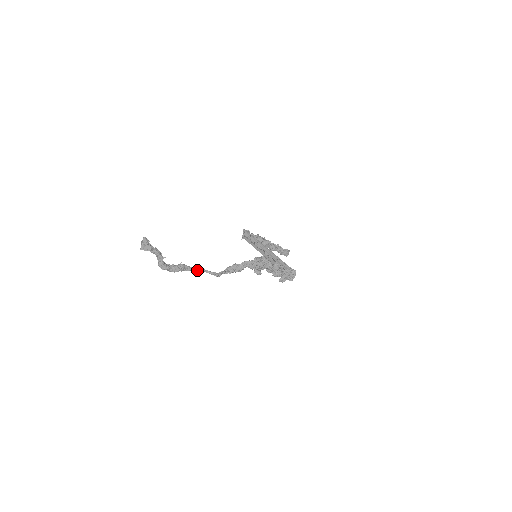
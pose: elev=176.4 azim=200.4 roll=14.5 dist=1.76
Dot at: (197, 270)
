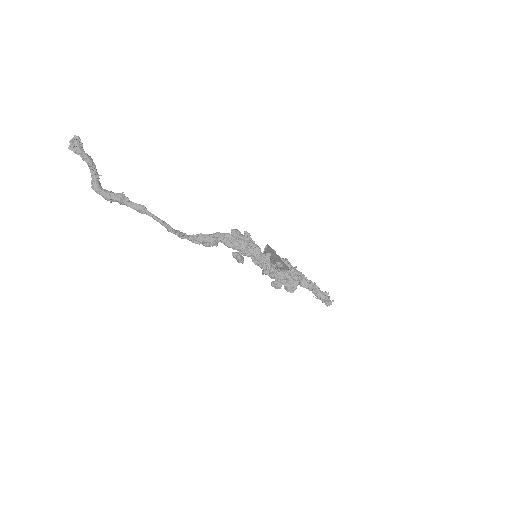
Dot at: (141, 209)
